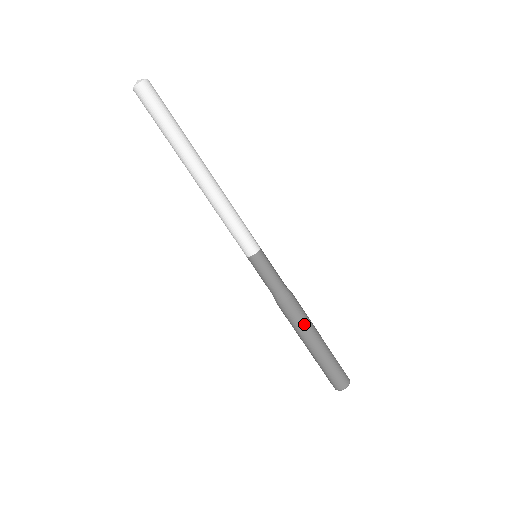
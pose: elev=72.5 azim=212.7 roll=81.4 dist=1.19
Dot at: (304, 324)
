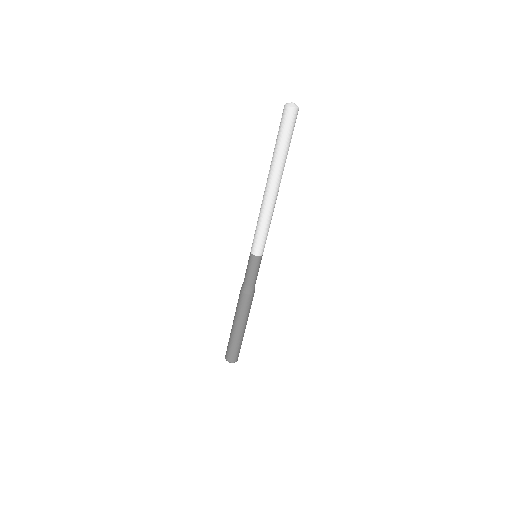
Dot at: (239, 312)
